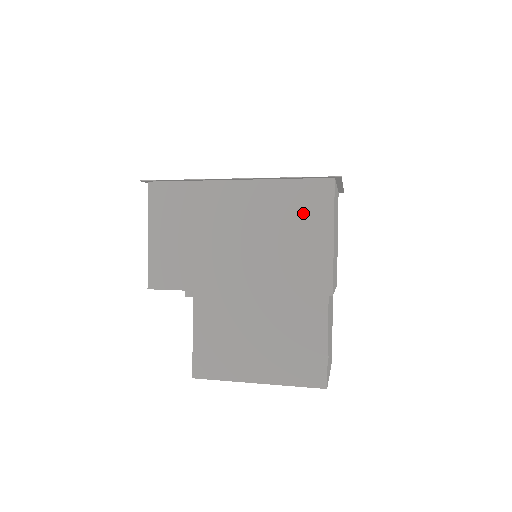
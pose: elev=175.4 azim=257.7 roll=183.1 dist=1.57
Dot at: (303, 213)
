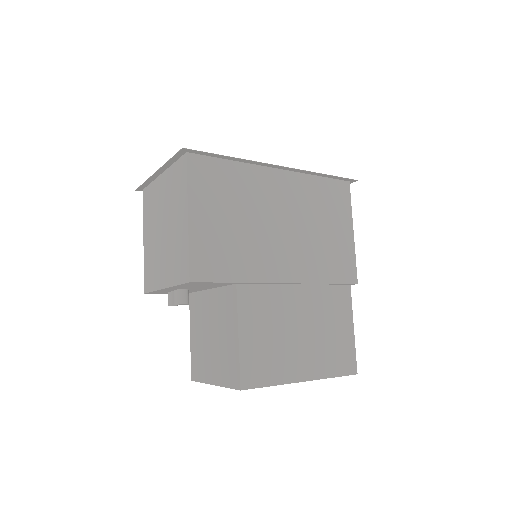
Dot at: (331, 208)
